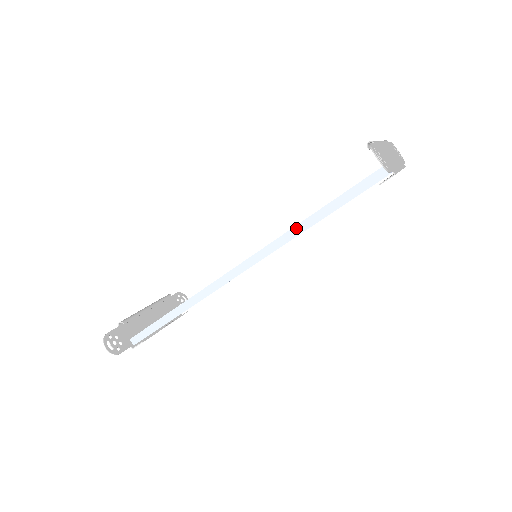
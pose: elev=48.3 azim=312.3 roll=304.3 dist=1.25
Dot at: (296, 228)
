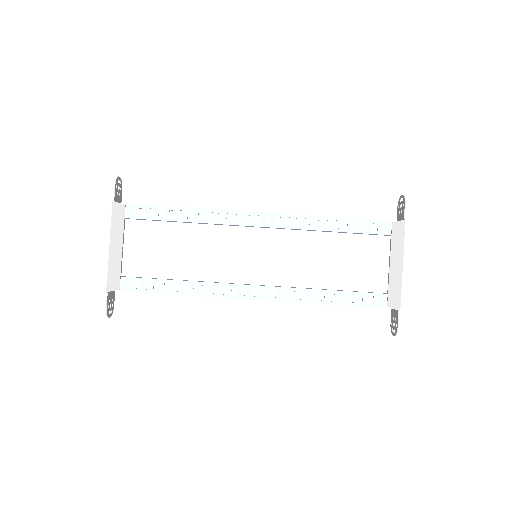
Dot at: (322, 217)
